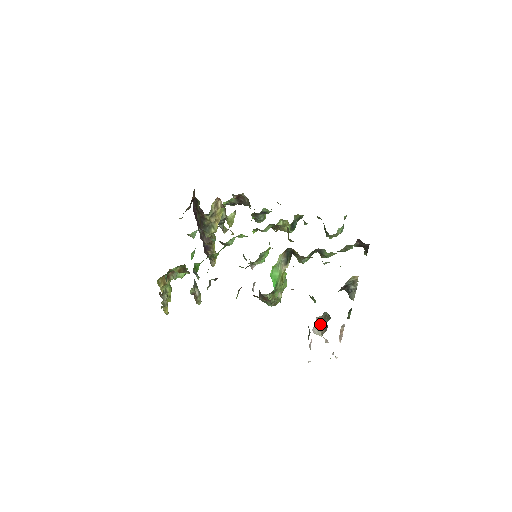
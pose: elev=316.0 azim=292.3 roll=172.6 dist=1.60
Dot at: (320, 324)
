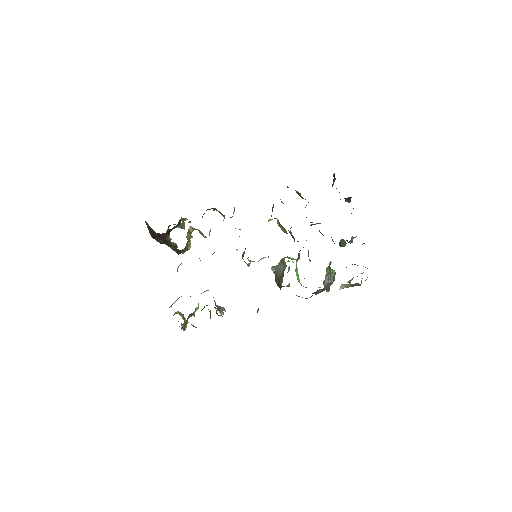
Dot at: (348, 287)
